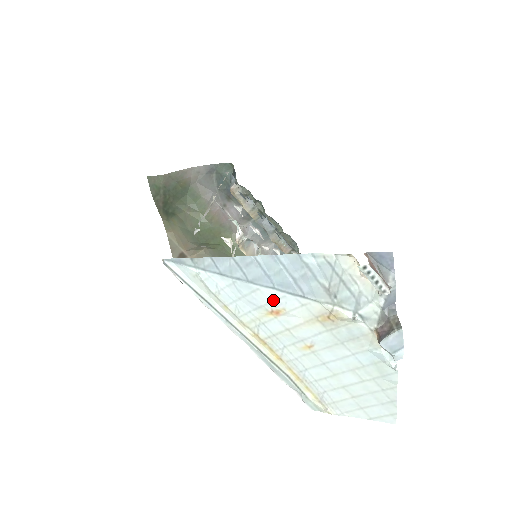
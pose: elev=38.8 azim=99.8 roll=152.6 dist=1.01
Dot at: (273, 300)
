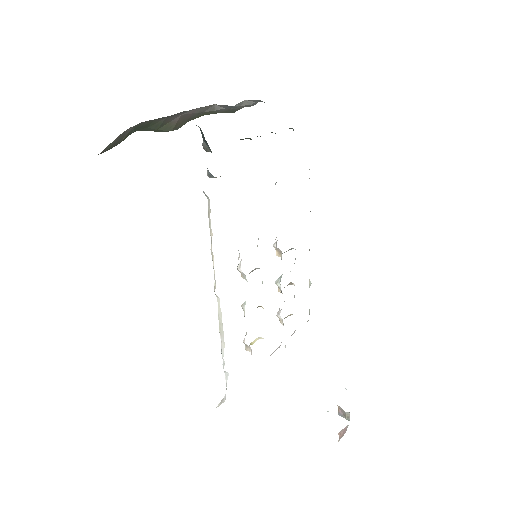
Dot at: occluded
